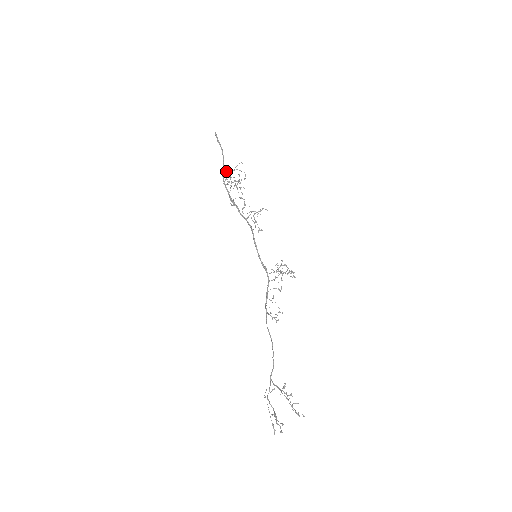
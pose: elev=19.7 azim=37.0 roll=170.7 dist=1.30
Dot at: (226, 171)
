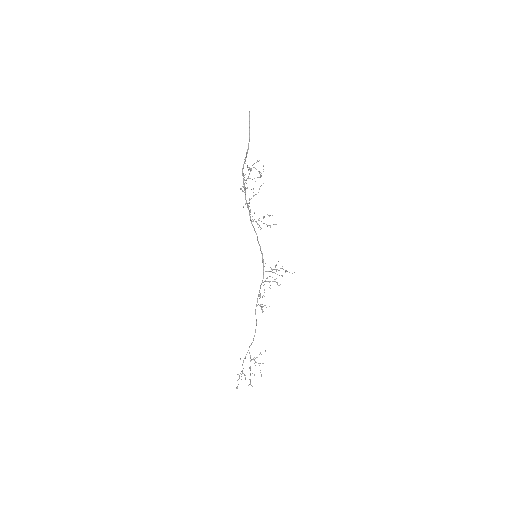
Dot at: (247, 165)
